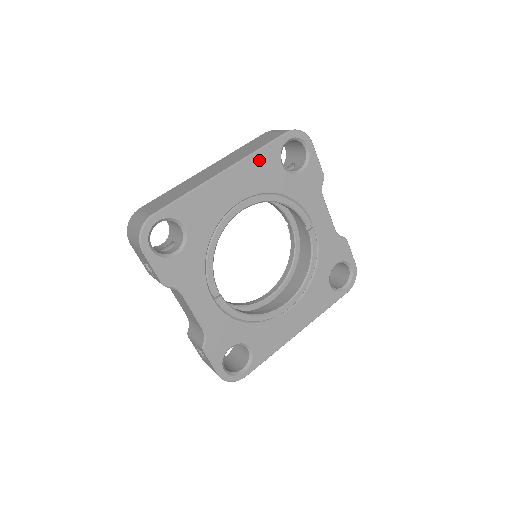
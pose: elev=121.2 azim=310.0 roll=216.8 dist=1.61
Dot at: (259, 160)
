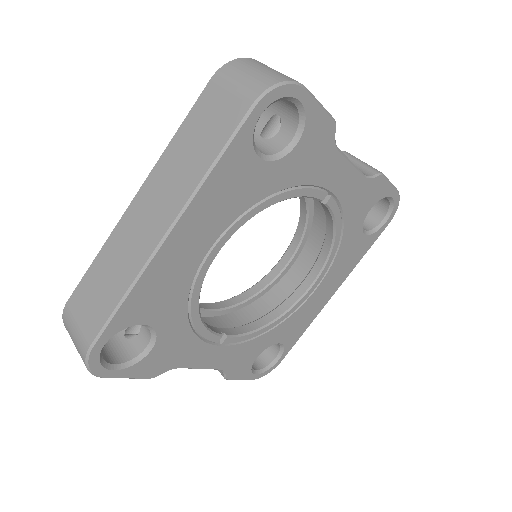
Dot at: (219, 180)
